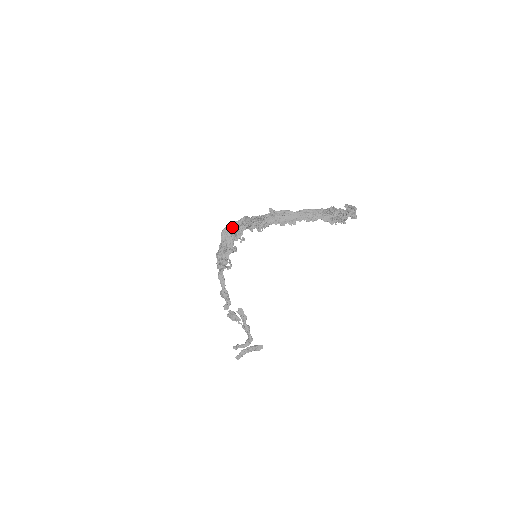
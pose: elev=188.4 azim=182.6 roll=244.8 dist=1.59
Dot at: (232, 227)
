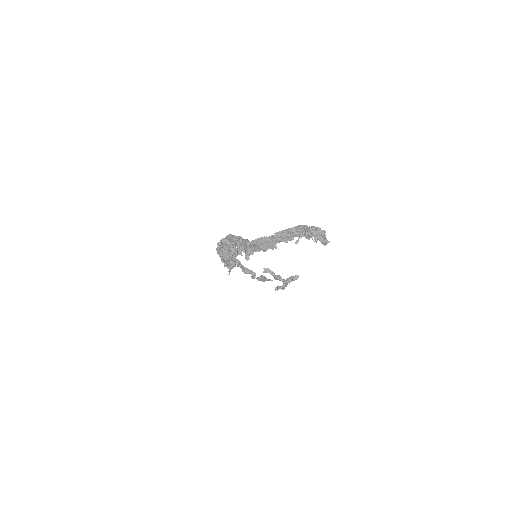
Dot at: (222, 246)
